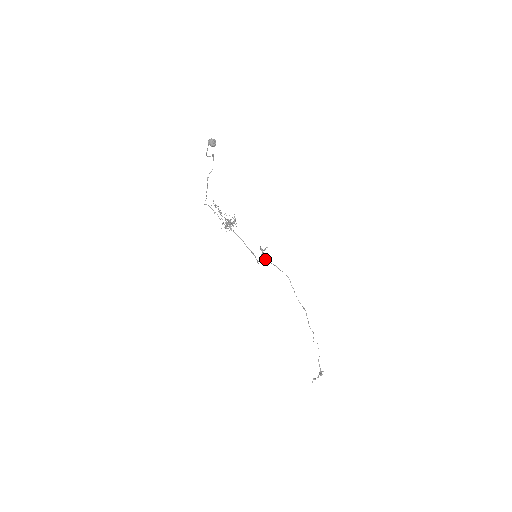
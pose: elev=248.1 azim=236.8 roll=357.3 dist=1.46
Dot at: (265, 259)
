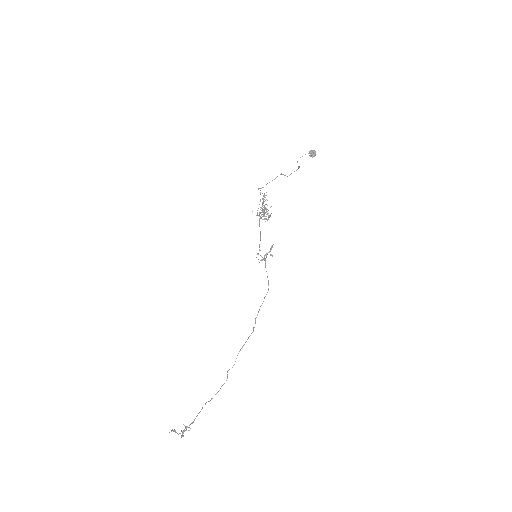
Dot at: (265, 259)
